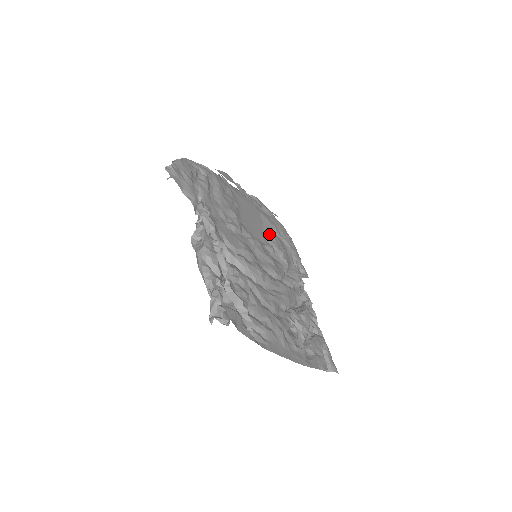
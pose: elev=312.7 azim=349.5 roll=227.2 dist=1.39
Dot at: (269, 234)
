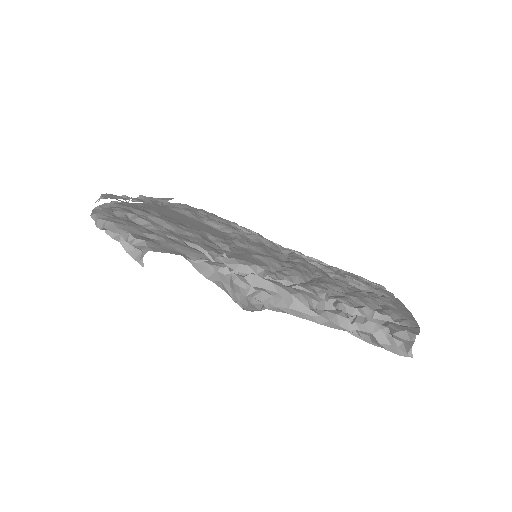
Dot at: (214, 223)
